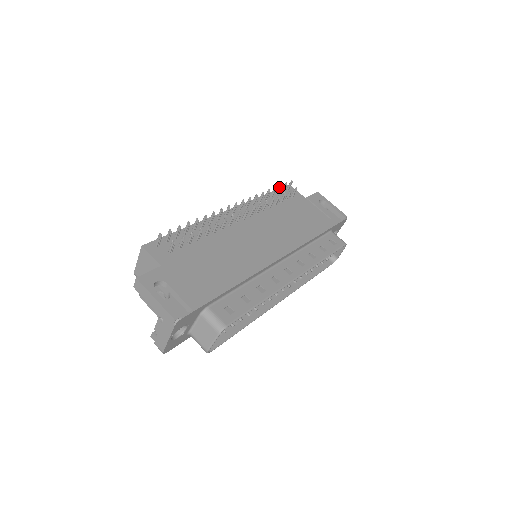
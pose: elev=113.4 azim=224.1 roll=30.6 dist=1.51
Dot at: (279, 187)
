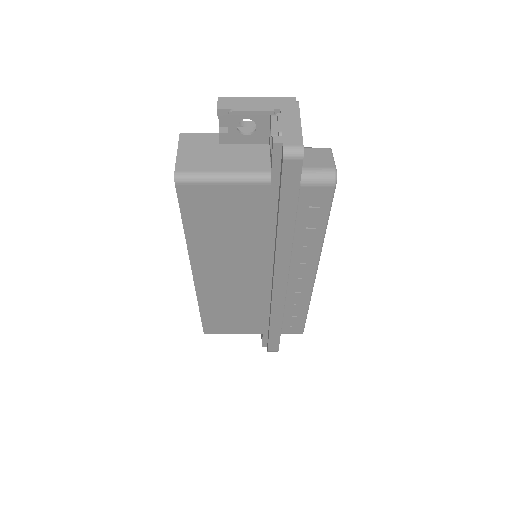
Dot at: occluded
